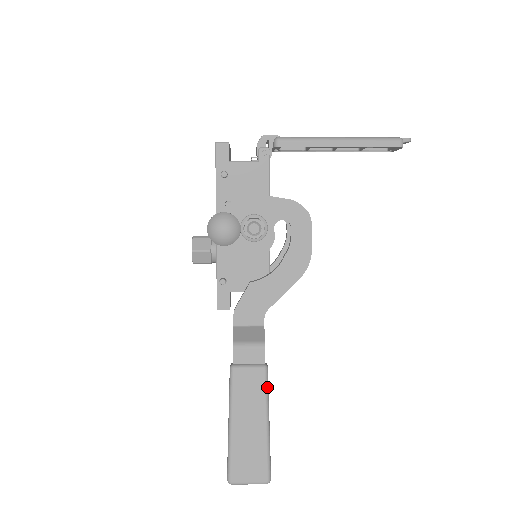
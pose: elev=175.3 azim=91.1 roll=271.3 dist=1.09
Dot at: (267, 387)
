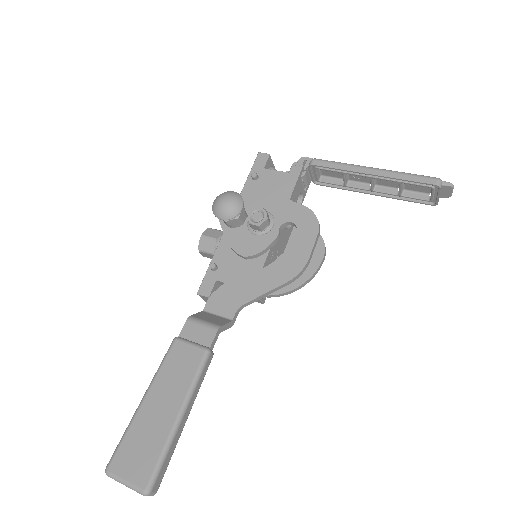
Dot at: (199, 373)
